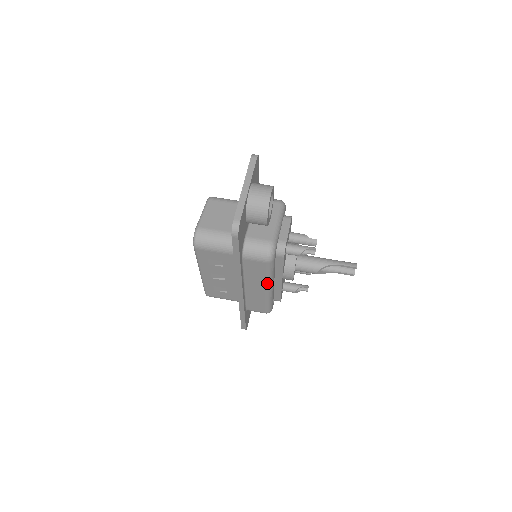
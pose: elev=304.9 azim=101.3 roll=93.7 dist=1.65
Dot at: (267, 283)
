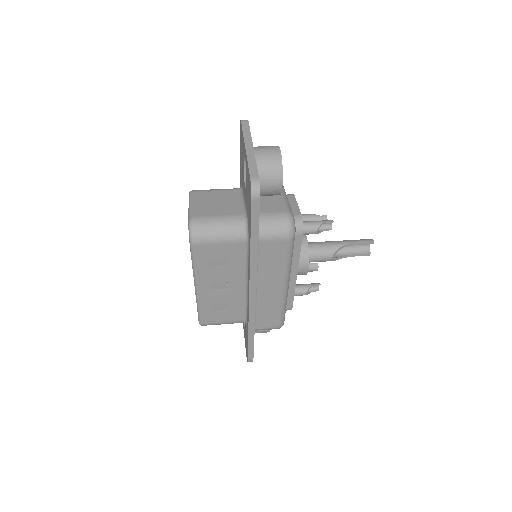
Dot at: (285, 275)
